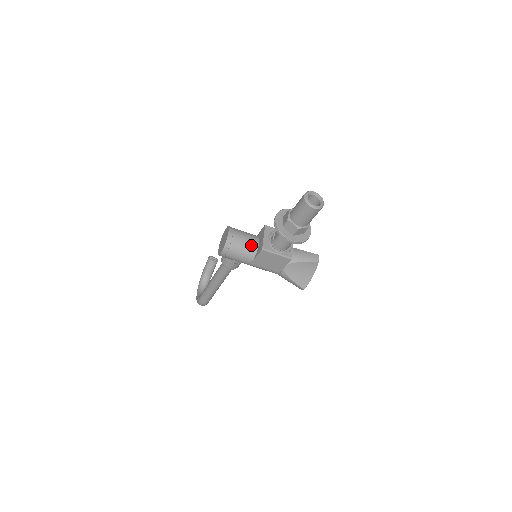
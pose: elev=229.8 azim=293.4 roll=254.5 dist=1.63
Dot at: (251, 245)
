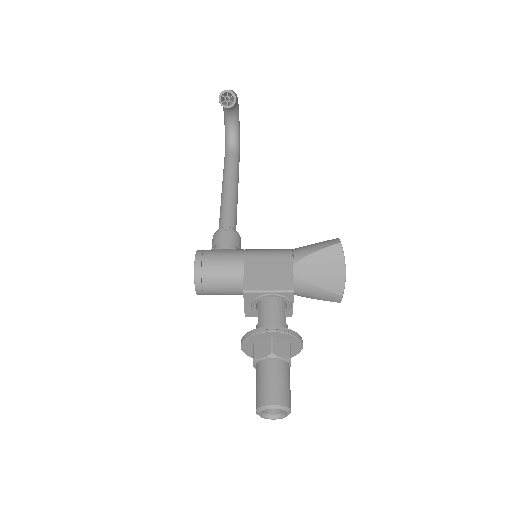
Dot at: (233, 294)
